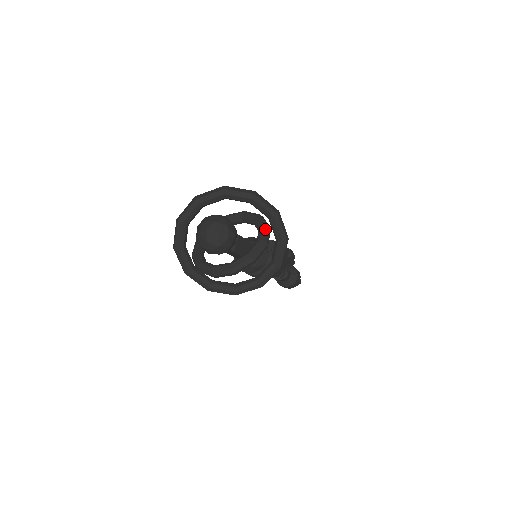
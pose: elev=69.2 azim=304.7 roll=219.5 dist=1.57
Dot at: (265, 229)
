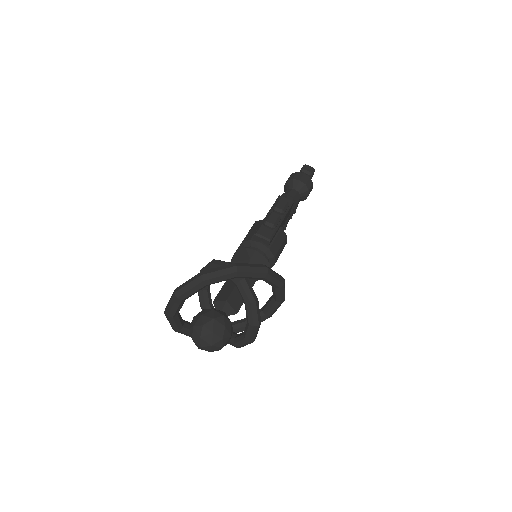
Dot at: (241, 288)
